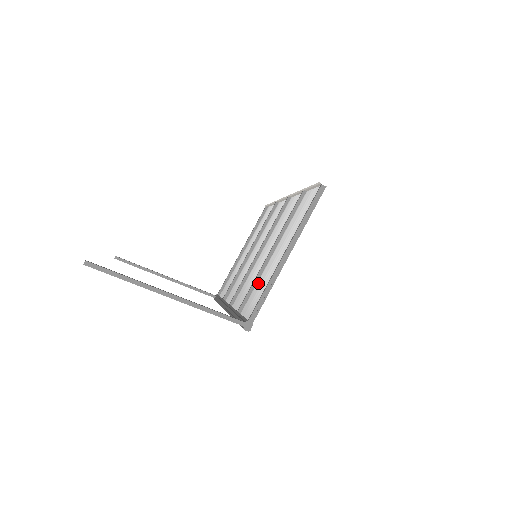
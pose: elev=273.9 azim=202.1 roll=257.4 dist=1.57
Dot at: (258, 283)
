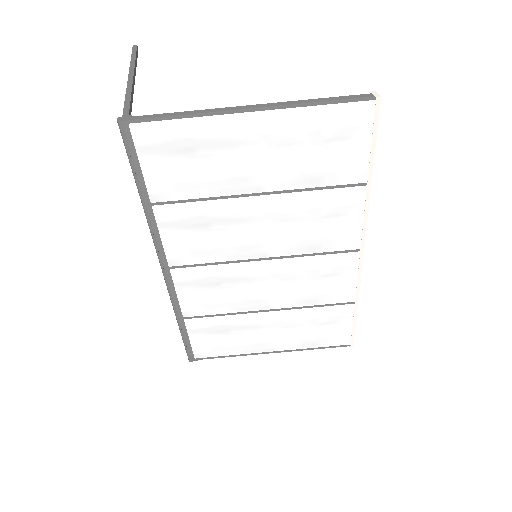
Dot at: (205, 188)
